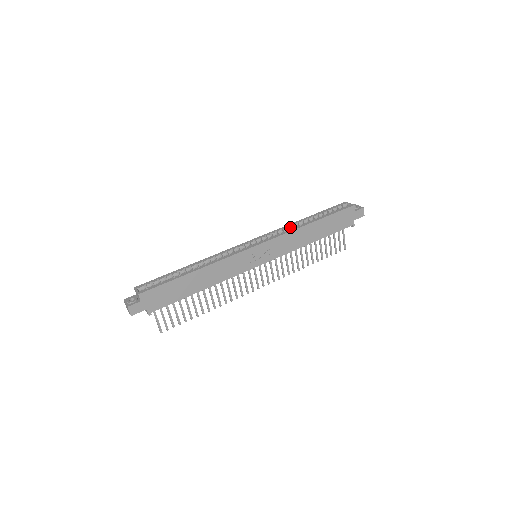
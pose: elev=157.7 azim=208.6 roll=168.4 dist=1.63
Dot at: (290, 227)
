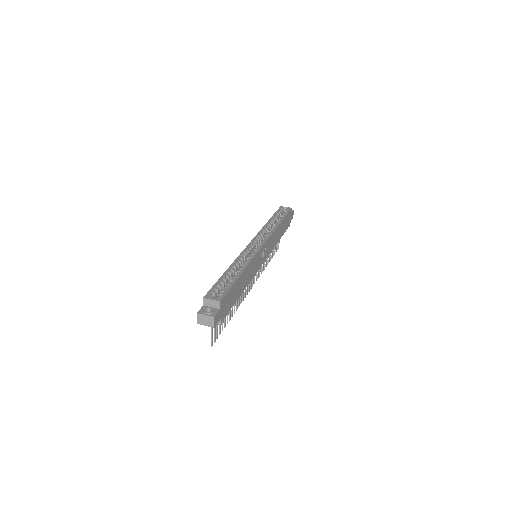
Dot at: (267, 228)
